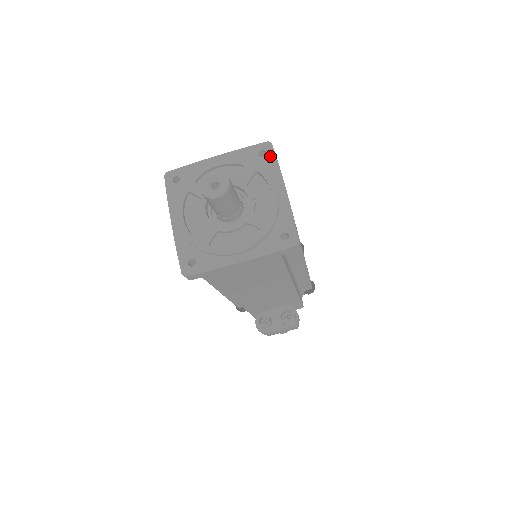
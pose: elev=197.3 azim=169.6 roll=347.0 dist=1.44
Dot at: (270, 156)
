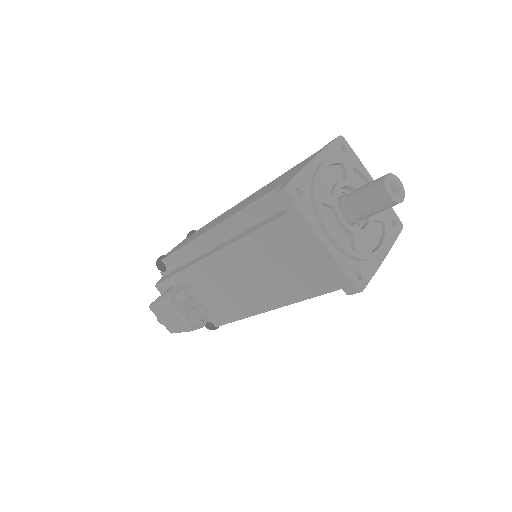
Dot at: (396, 231)
